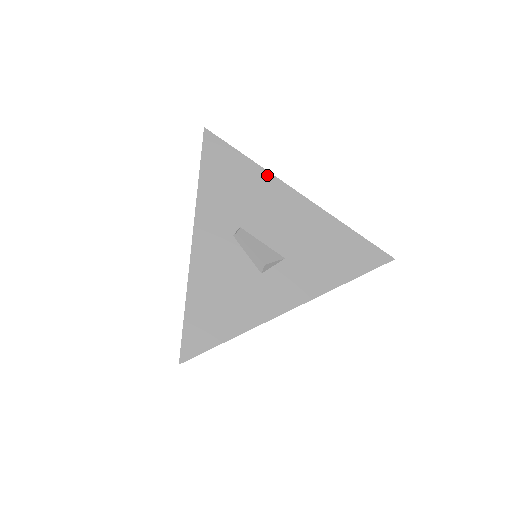
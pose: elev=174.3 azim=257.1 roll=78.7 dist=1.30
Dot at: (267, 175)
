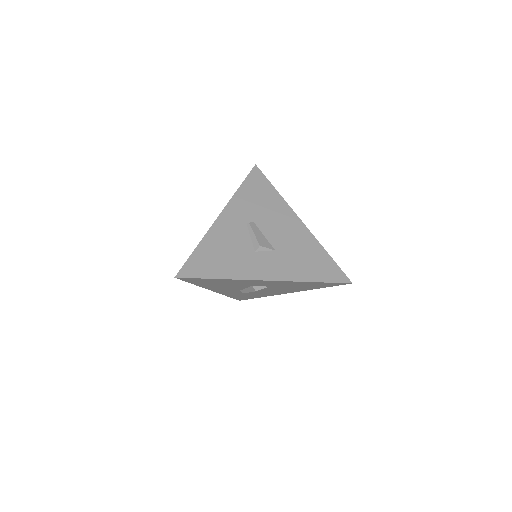
Dot at: (284, 202)
